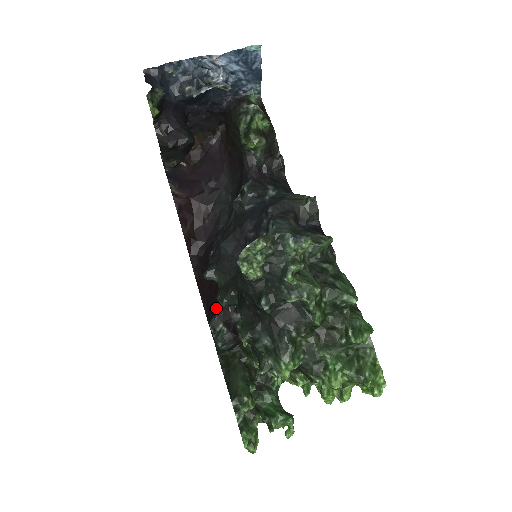
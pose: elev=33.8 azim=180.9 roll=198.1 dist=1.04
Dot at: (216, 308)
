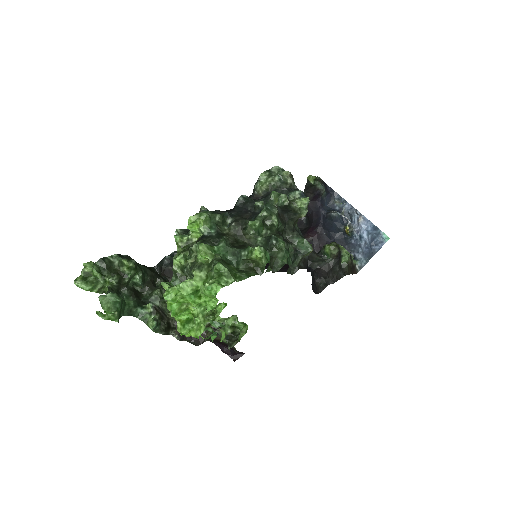
Dot at: occluded
